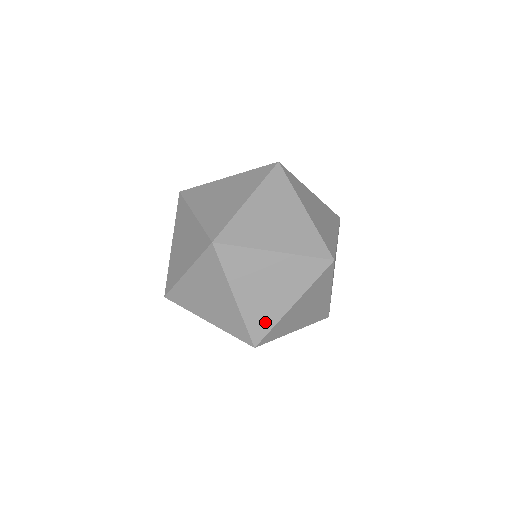
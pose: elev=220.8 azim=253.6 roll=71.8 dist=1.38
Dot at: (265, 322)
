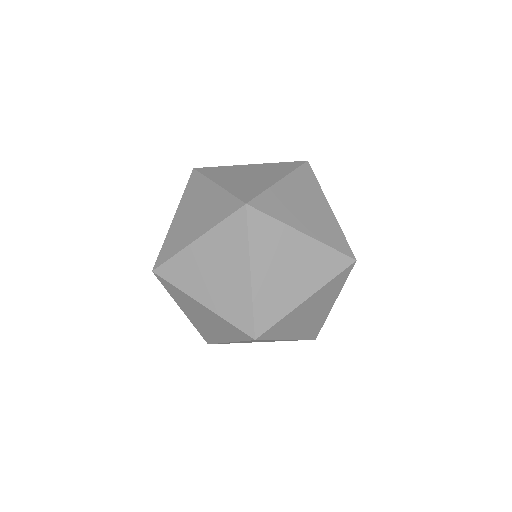
Dot at: occluded
